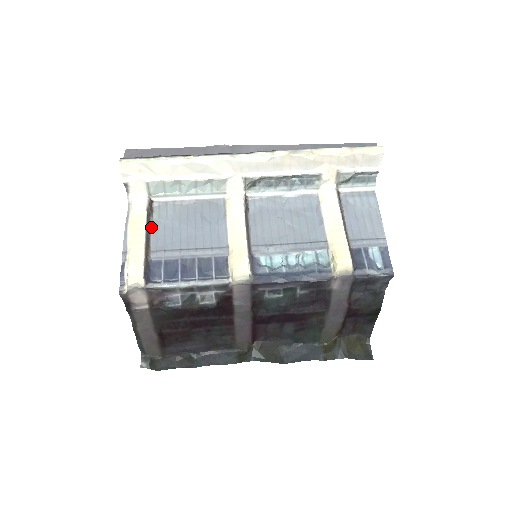
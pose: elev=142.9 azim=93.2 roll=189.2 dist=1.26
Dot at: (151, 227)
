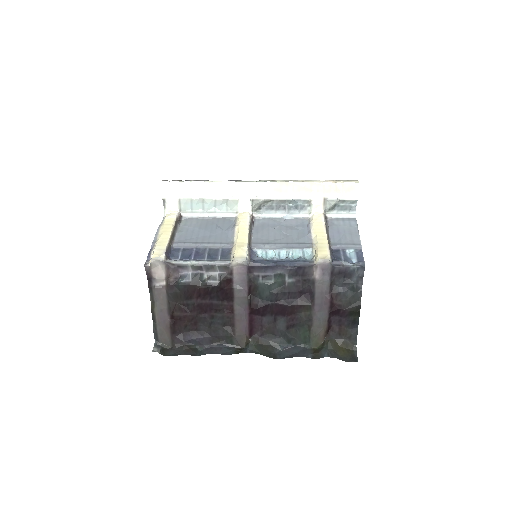
Dot at: (177, 229)
